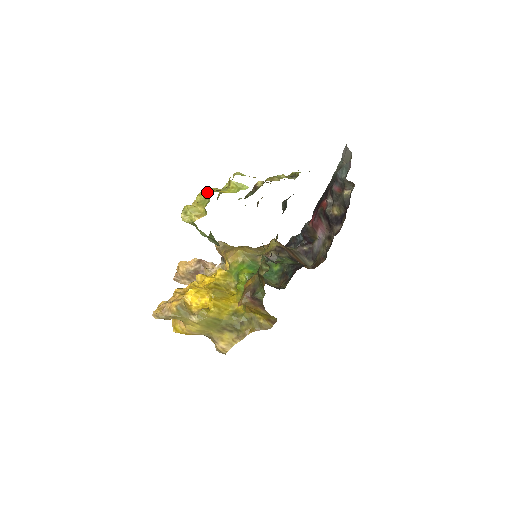
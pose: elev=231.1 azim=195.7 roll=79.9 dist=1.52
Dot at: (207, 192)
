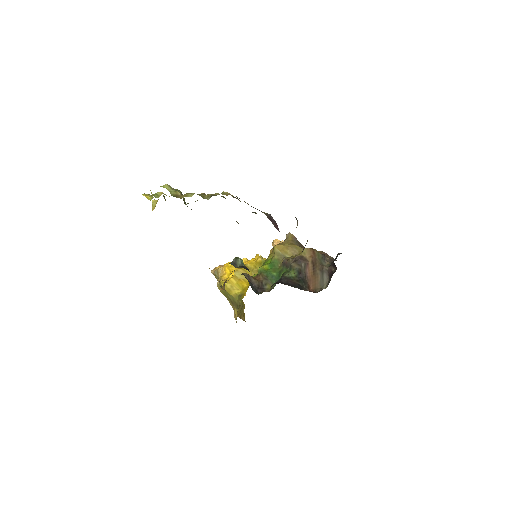
Dot at: occluded
